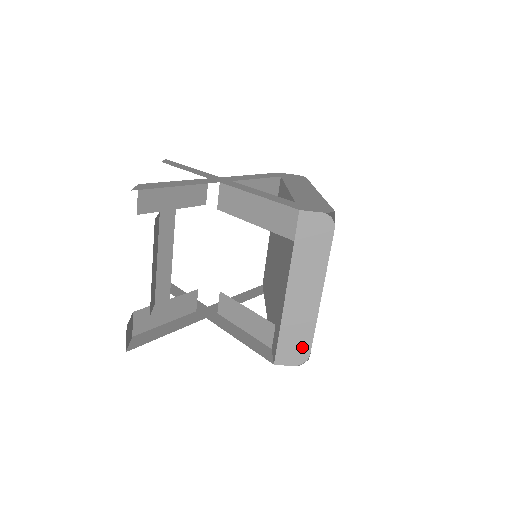
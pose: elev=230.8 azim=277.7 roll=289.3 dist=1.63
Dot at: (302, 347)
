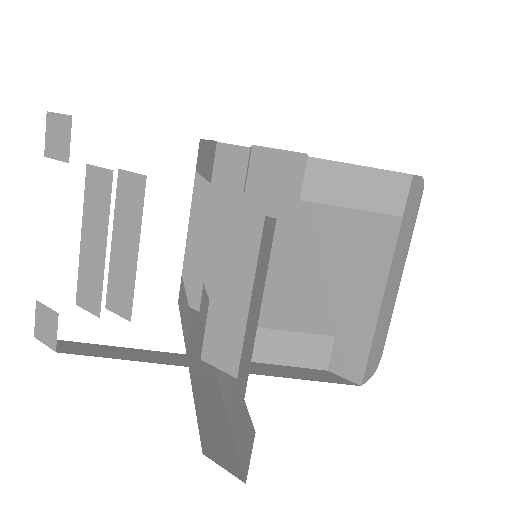
Dot at: (380, 350)
